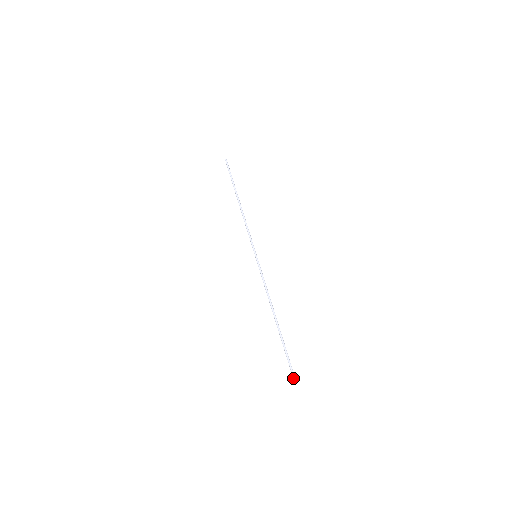
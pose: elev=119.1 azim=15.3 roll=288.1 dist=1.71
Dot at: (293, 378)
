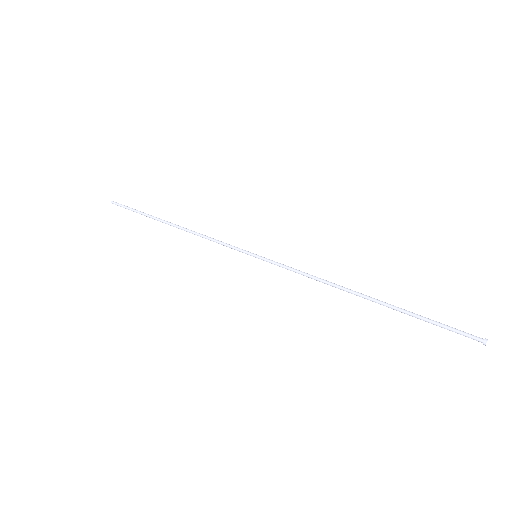
Dot at: (480, 338)
